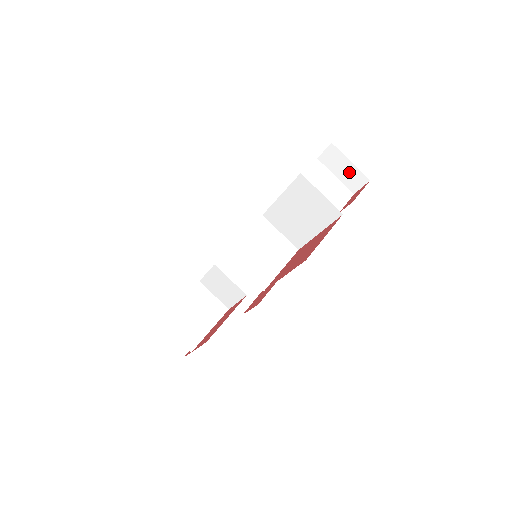
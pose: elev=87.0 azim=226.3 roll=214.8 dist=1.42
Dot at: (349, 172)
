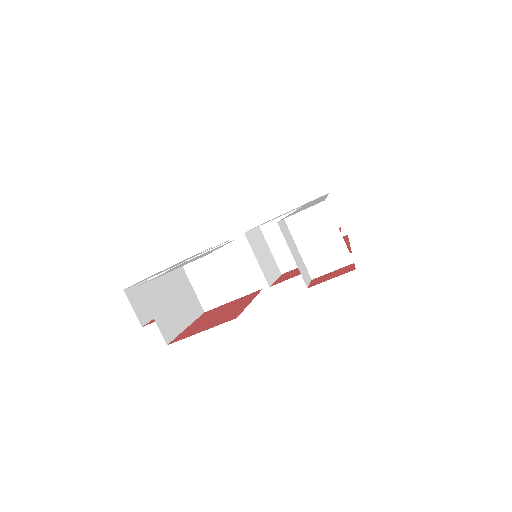
Dot at: occluded
